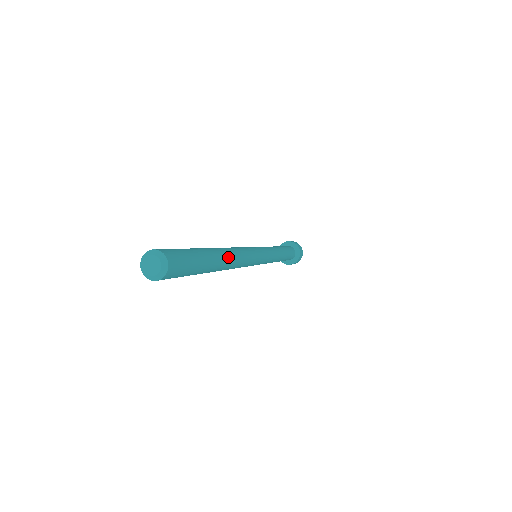
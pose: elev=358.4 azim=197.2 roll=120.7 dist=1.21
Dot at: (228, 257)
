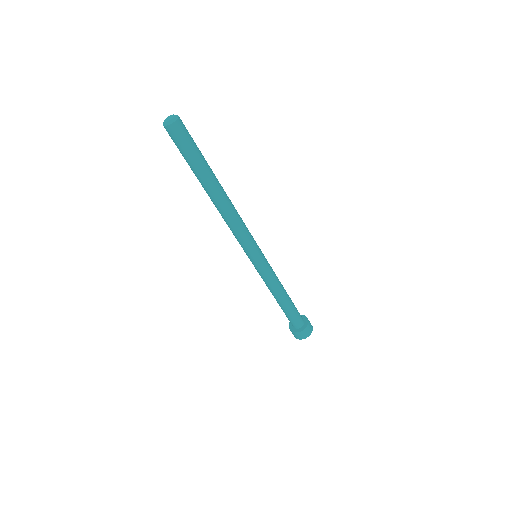
Dot at: occluded
